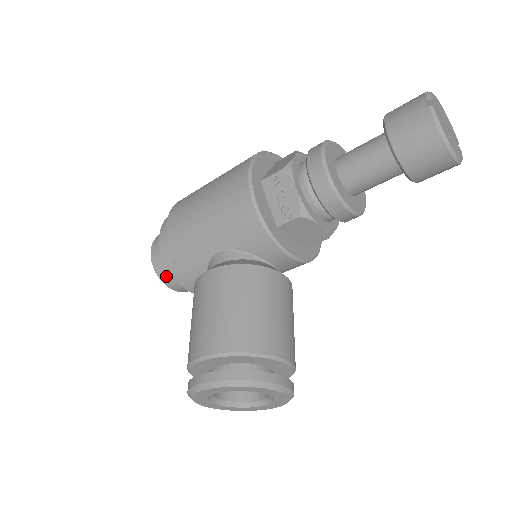
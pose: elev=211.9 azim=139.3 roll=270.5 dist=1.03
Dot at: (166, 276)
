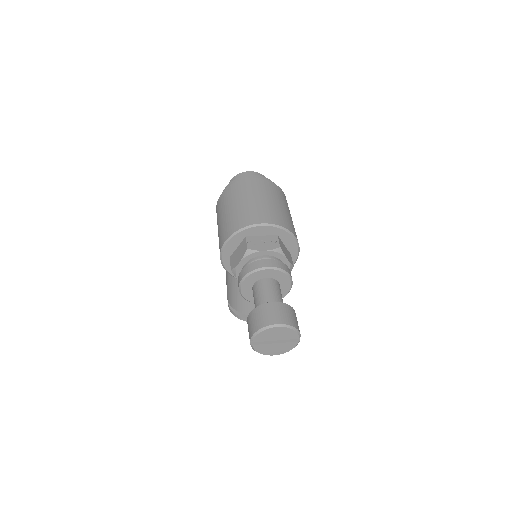
Dot at: occluded
